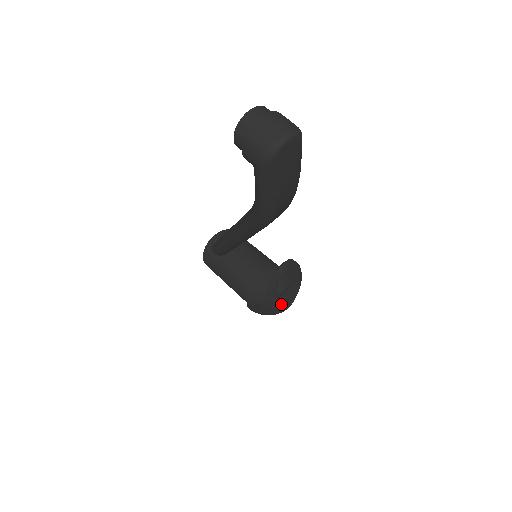
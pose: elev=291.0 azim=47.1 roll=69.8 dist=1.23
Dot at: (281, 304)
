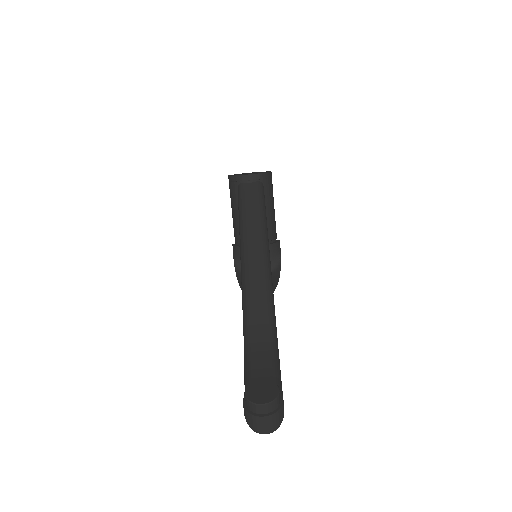
Dot at: occluded
